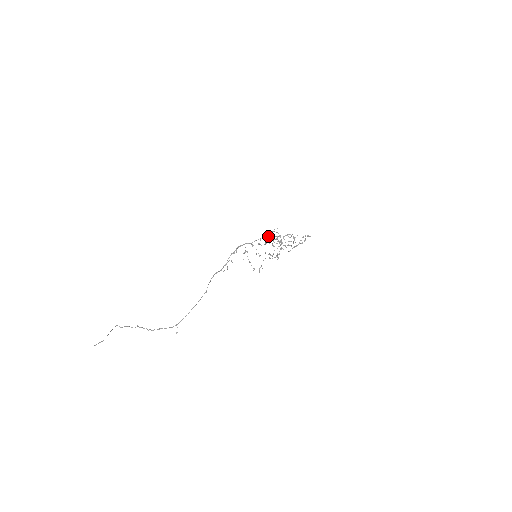
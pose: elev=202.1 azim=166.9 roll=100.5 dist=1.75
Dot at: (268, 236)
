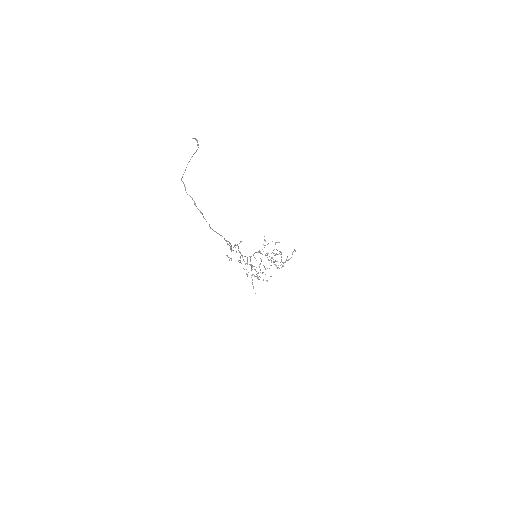
Dot at: (257, 252)
